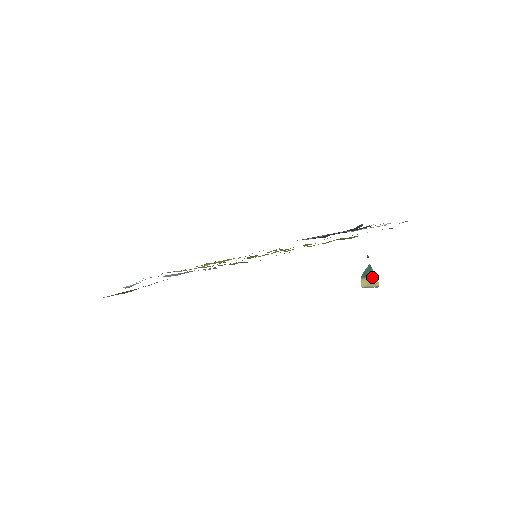
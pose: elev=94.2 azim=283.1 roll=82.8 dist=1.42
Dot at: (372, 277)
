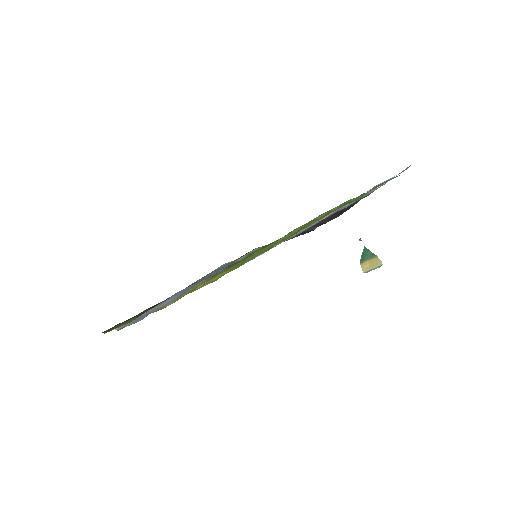
Dot at: (372, 258)
